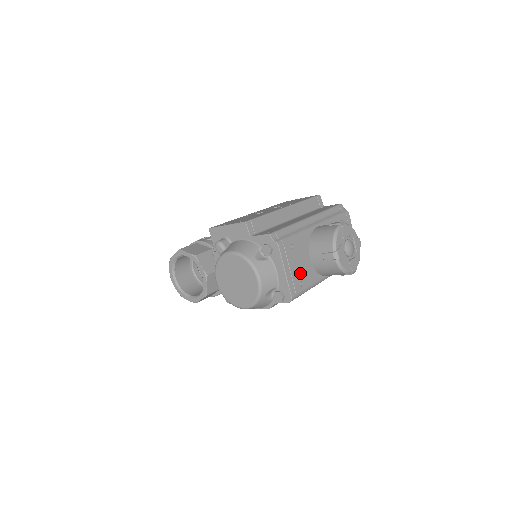
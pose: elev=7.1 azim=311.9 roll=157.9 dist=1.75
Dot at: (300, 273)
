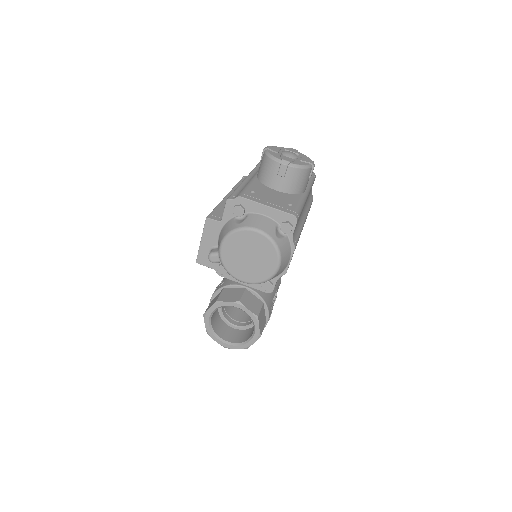
Dot at: (280, 201)
